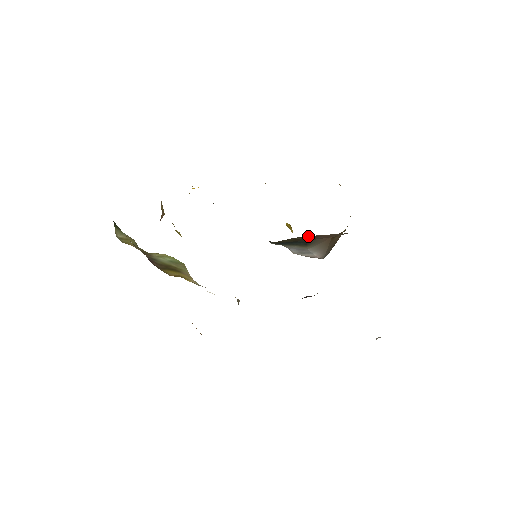
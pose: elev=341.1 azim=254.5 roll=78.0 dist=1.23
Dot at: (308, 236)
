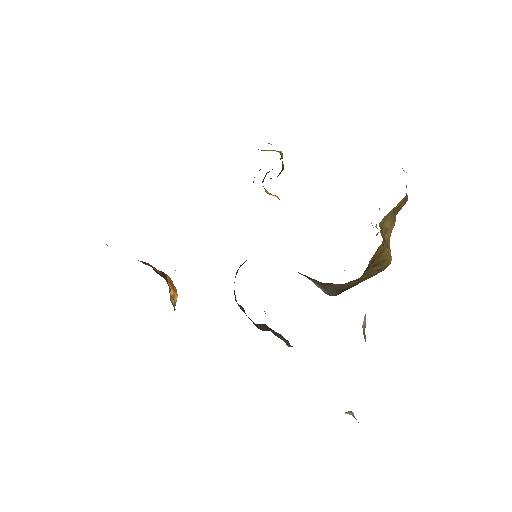
Dot at: occluded
